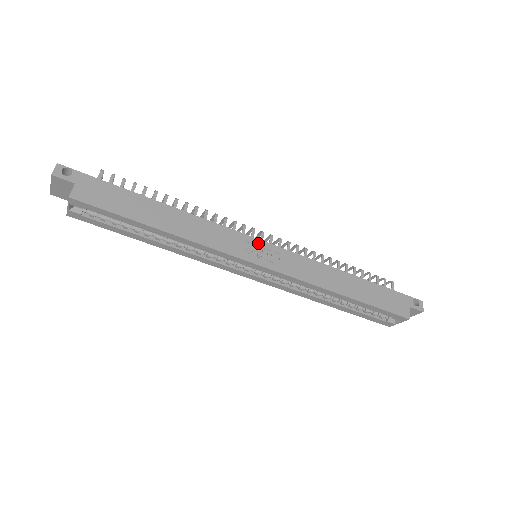
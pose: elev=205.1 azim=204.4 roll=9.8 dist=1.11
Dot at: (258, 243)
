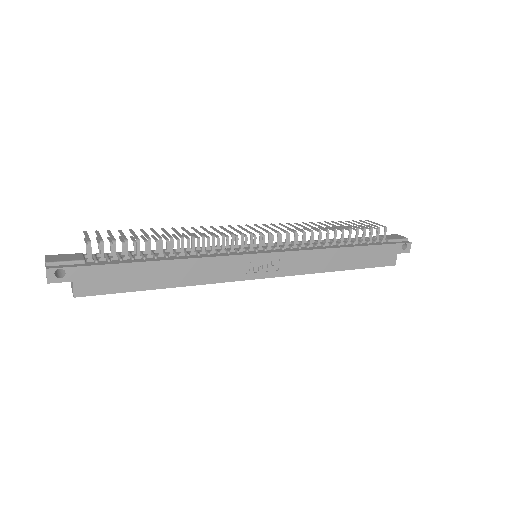
Dot at: (258, 258)
